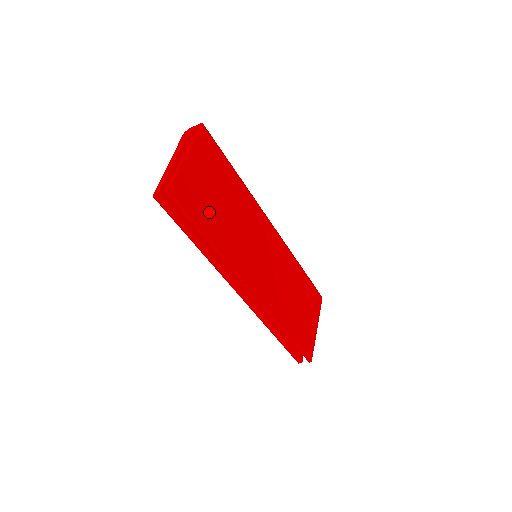
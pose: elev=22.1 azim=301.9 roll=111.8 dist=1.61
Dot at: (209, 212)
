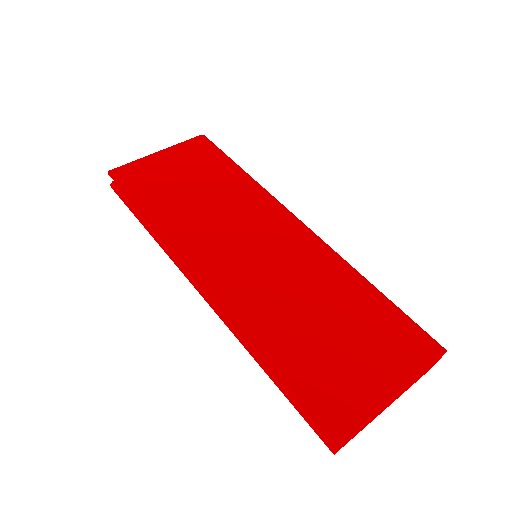
Dot at: (161, 192)
